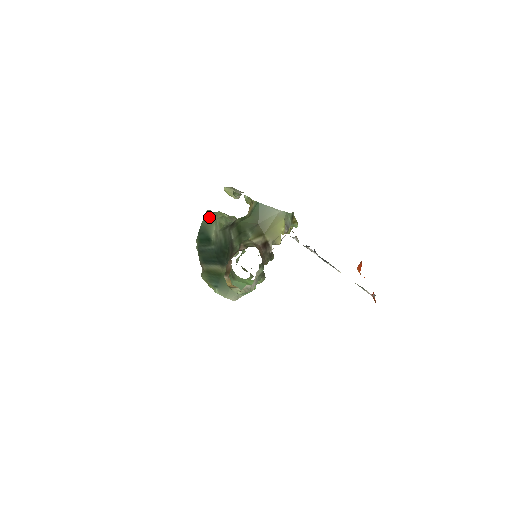
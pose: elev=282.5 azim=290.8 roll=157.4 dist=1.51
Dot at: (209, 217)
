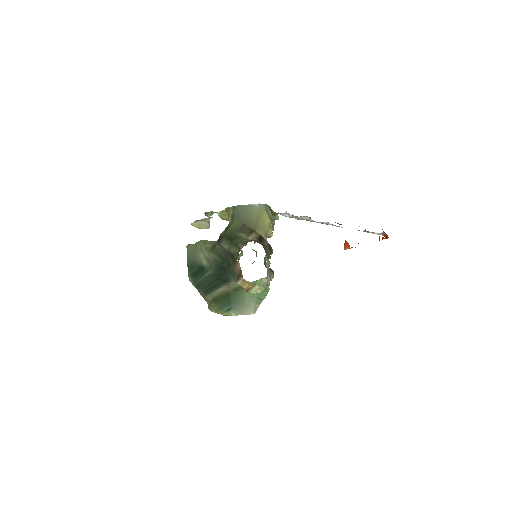
Dot at: (192, 249)
